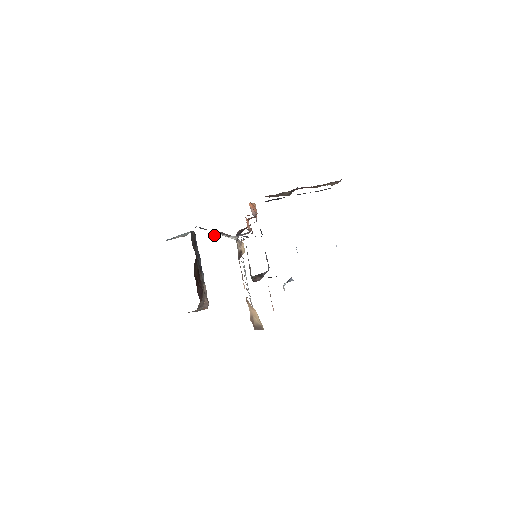
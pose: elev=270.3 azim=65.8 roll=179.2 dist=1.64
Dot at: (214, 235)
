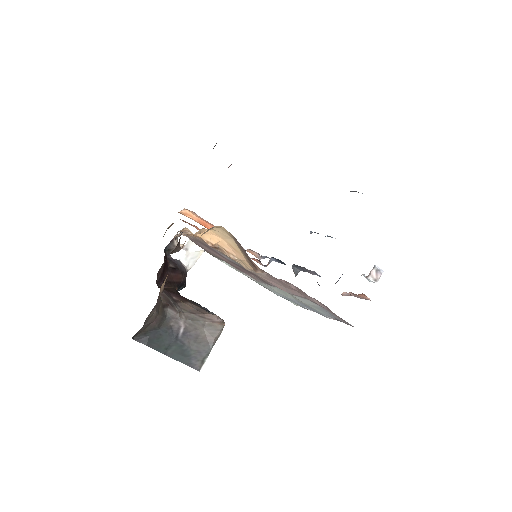
Dot at: (179, 263)
